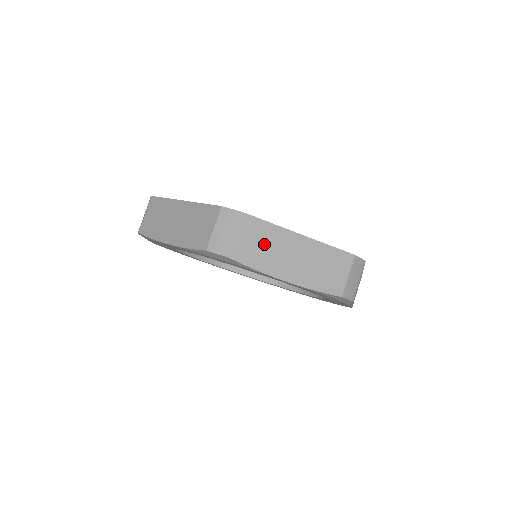
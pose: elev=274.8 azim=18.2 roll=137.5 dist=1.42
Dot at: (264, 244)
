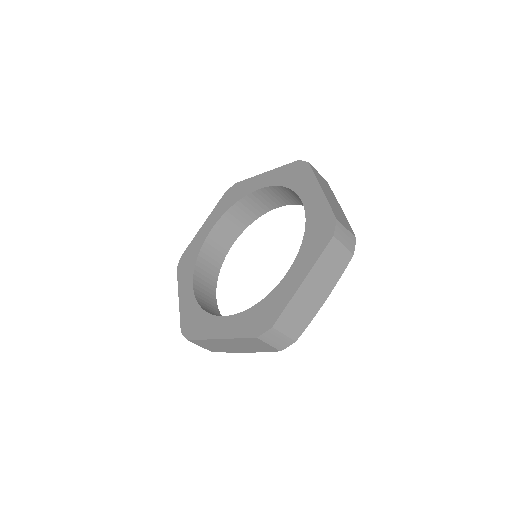
Dot at: (213, 346)
